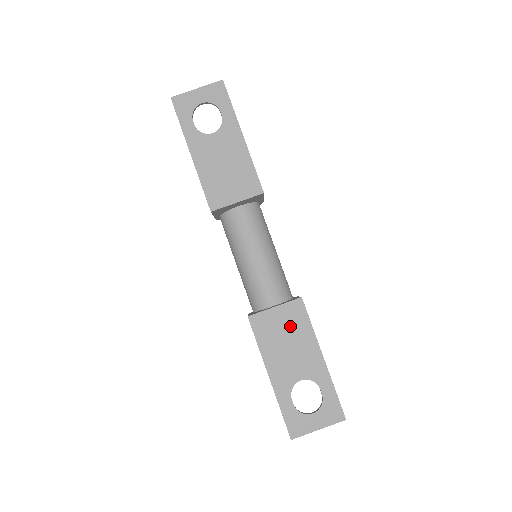
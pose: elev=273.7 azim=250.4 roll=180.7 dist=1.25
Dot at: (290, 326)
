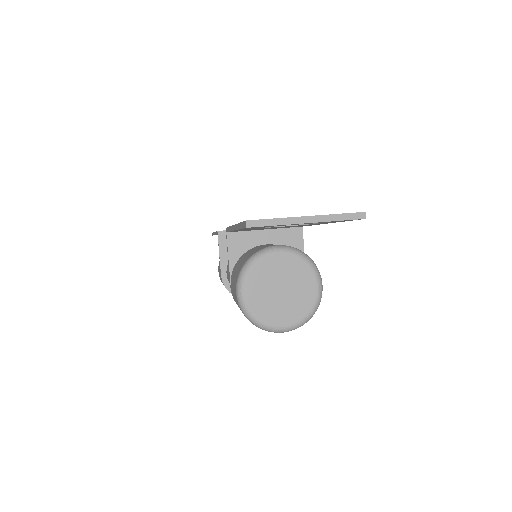
Dot at: occluded
